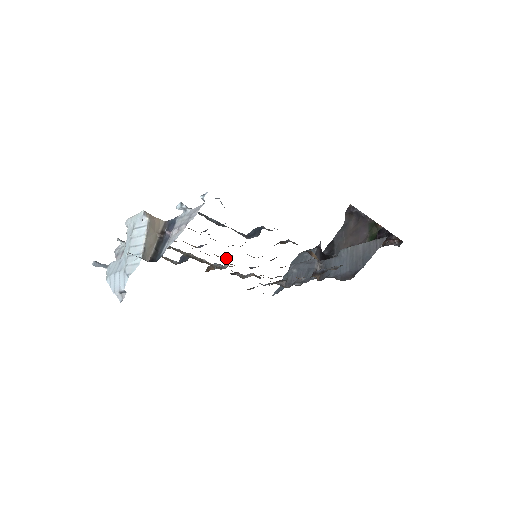
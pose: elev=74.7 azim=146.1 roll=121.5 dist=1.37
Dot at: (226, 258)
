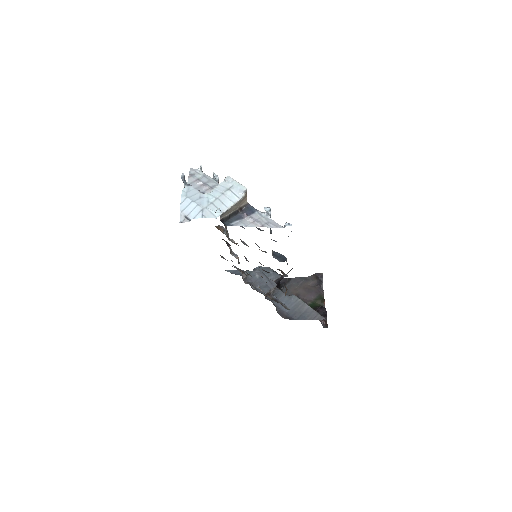
Dot at: (243, 243)
